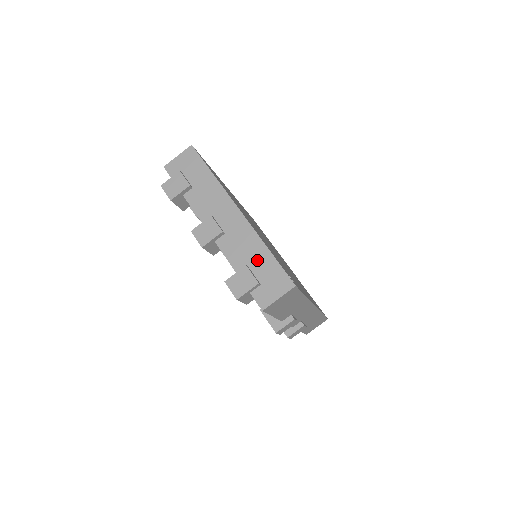
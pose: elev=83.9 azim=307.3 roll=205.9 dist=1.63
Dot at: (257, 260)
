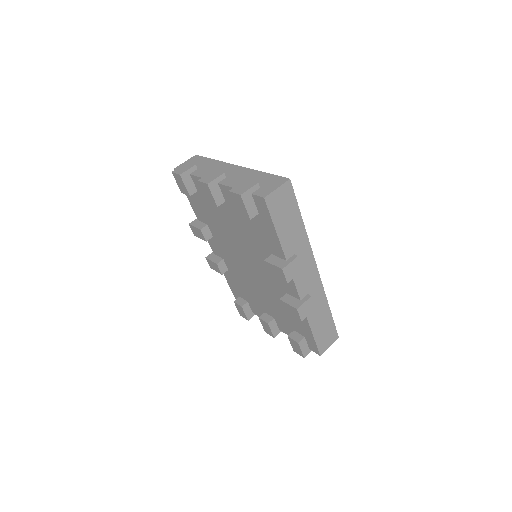
Dot at: (255, 179)
